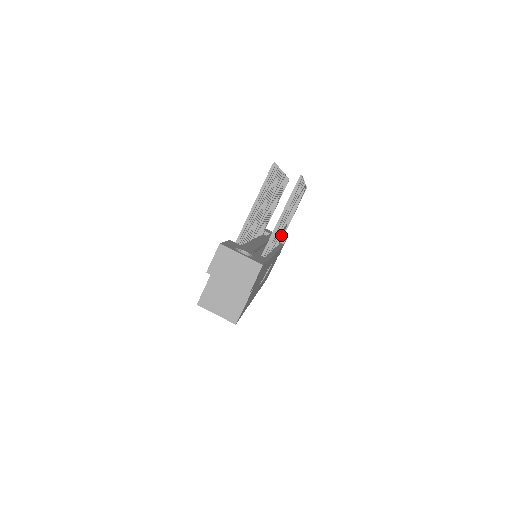
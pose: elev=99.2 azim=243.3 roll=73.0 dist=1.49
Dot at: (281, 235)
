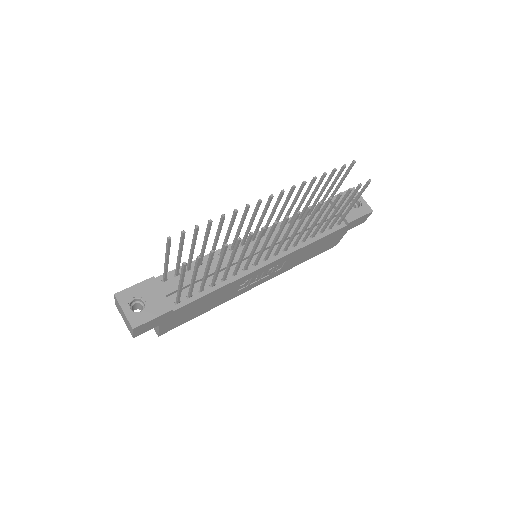
Dot at: (298, 239)
